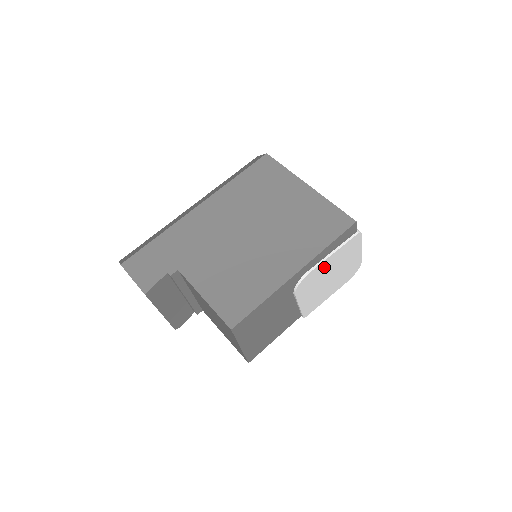
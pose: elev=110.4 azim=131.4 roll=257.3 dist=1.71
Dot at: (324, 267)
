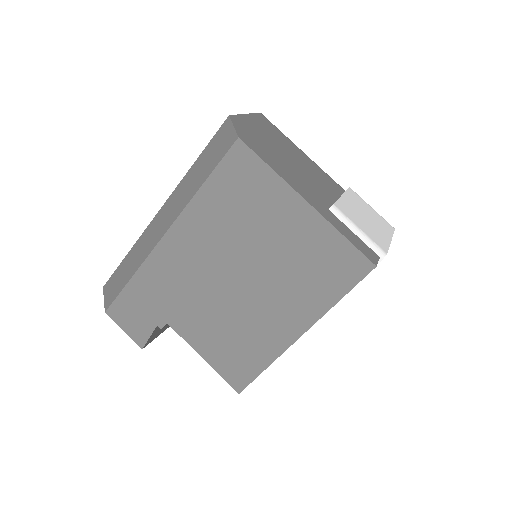
Dot at: occluded
